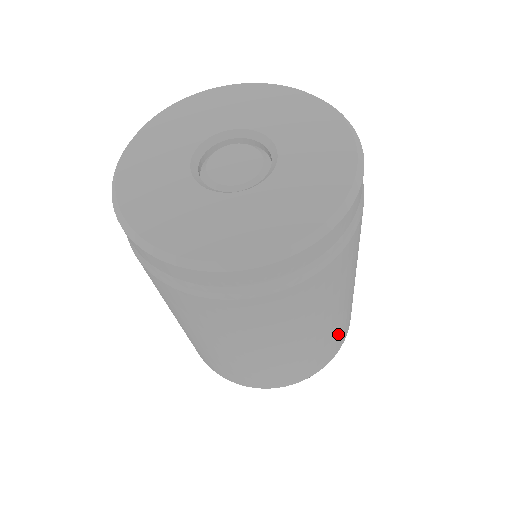
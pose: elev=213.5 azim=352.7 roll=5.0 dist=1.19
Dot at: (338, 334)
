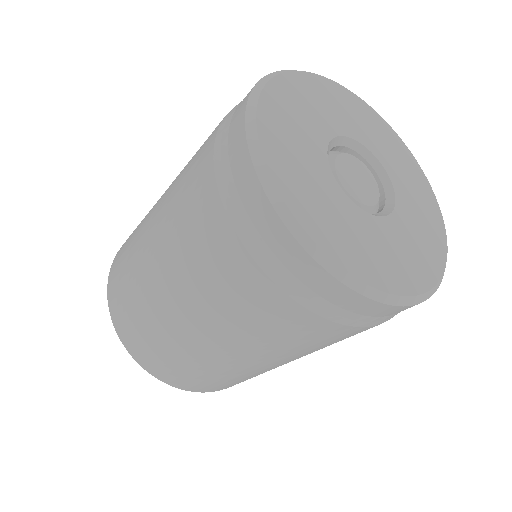
Dot at: occluded
